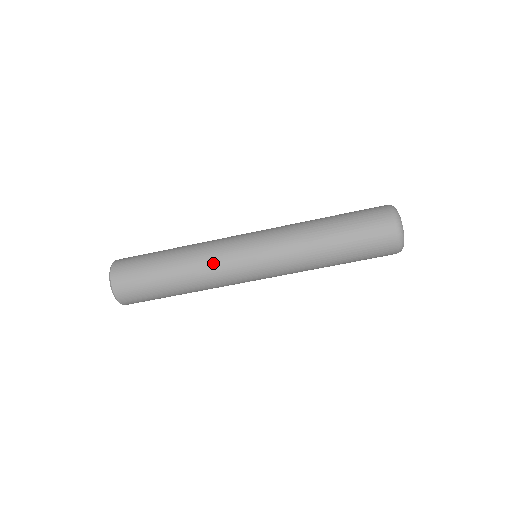
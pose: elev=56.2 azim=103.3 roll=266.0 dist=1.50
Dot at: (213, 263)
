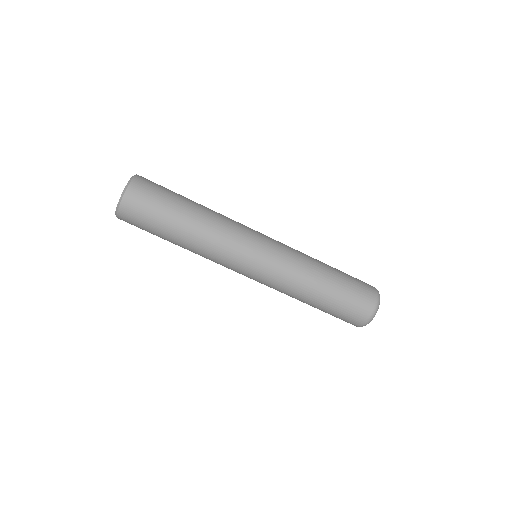
Dot at: (231, 224)
